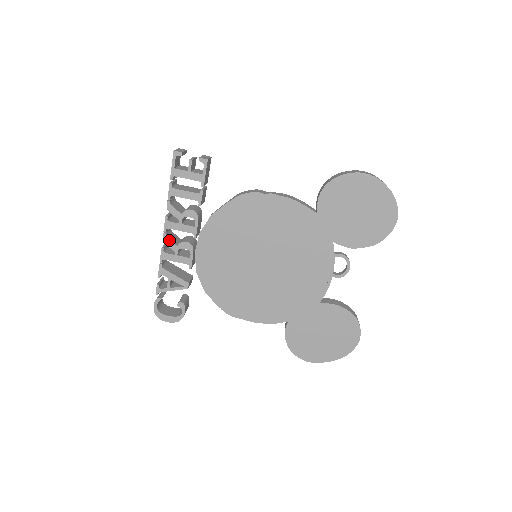
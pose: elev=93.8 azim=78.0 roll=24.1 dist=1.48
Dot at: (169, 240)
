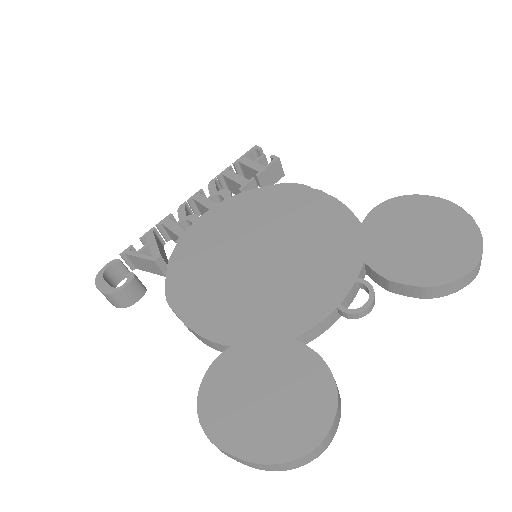
Dot at: (184, 209)
